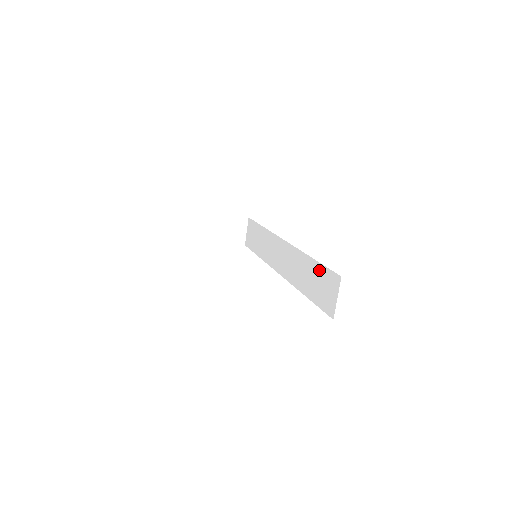
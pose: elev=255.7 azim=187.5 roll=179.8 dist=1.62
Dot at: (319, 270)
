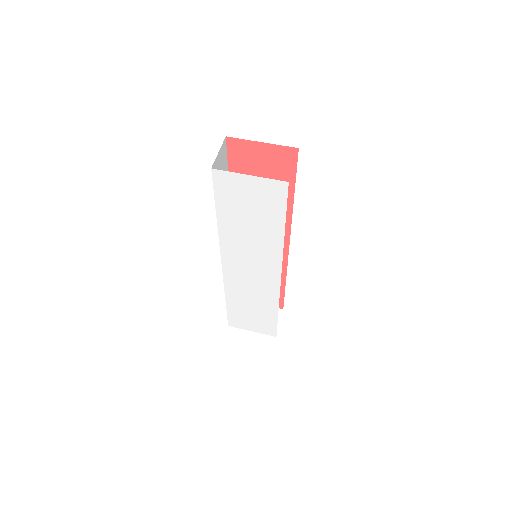
Dot at: occluded
